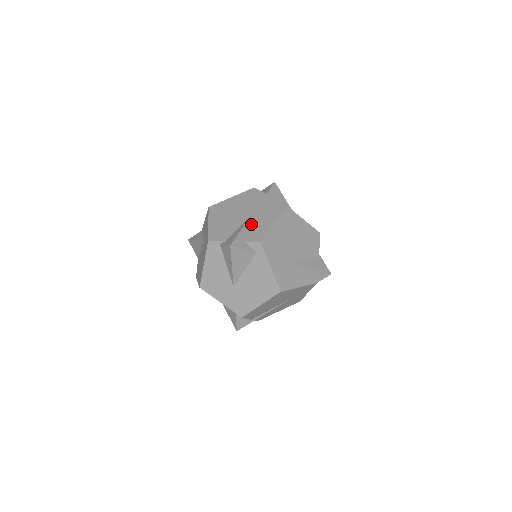
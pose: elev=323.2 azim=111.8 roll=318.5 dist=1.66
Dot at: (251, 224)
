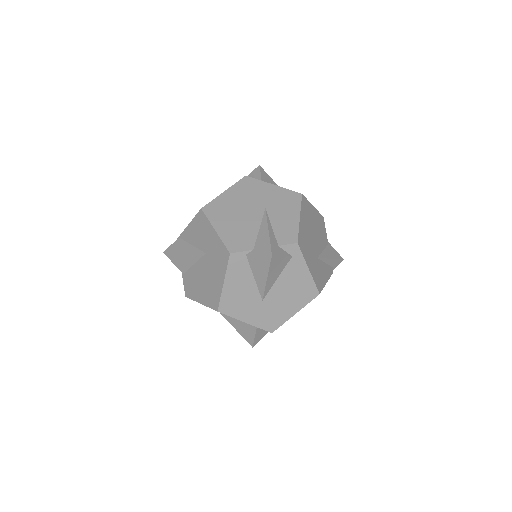
Dot at: (272, 223)
